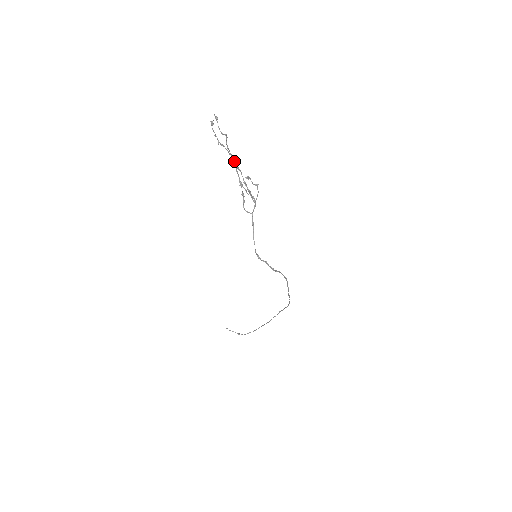
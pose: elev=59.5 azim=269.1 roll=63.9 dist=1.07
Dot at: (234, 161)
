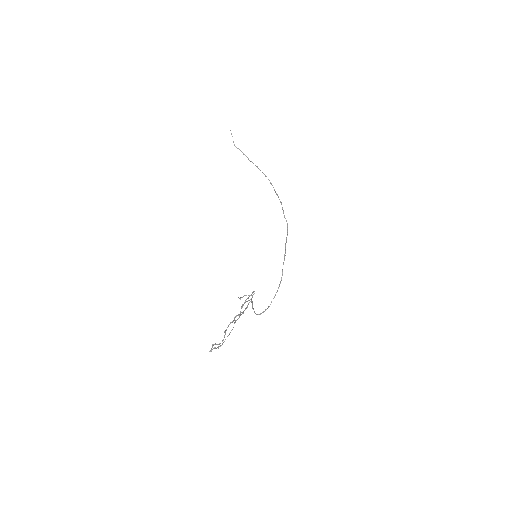
Dot at: (232, 322)
